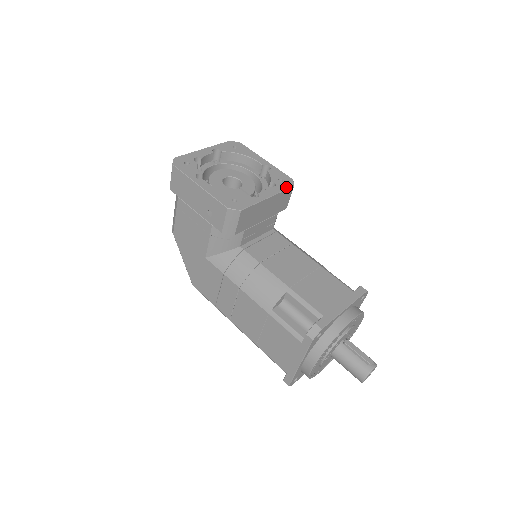
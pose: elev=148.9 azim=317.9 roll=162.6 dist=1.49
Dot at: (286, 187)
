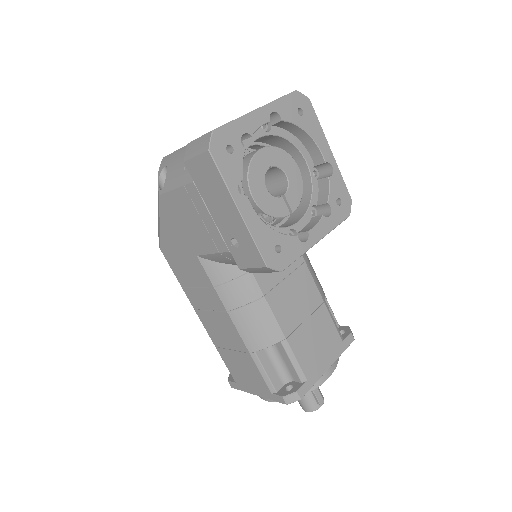
Dot at: (341, 219)
